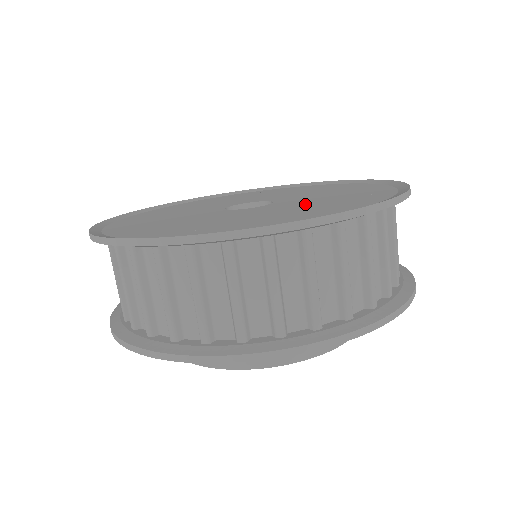
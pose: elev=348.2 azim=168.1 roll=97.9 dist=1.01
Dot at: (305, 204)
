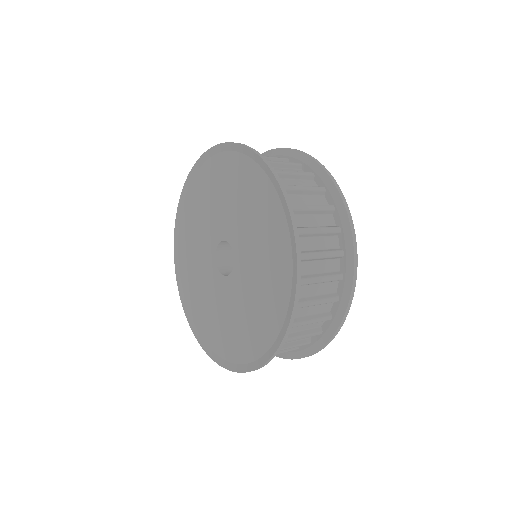
Dot at: (251, 289)
